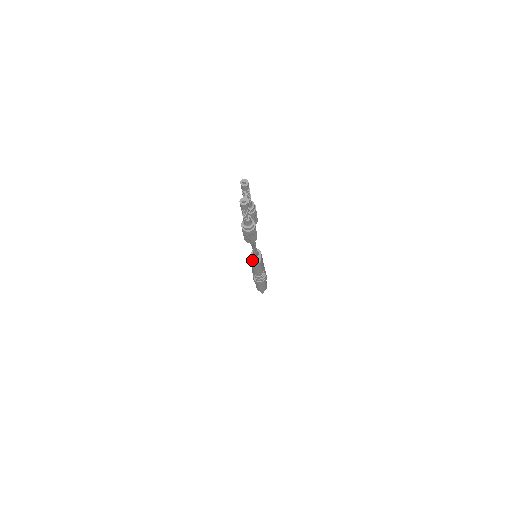
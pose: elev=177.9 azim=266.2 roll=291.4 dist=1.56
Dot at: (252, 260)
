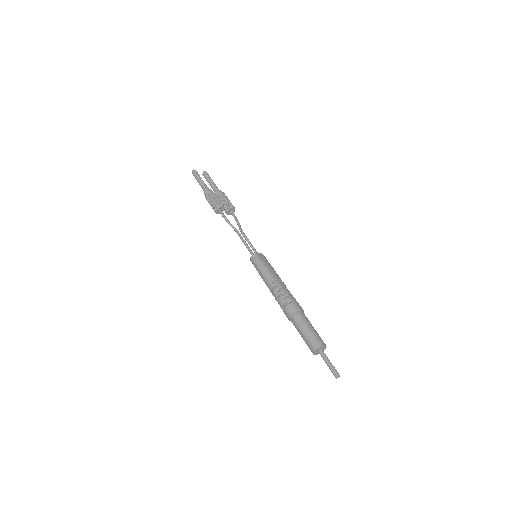
Dot at: occluded
